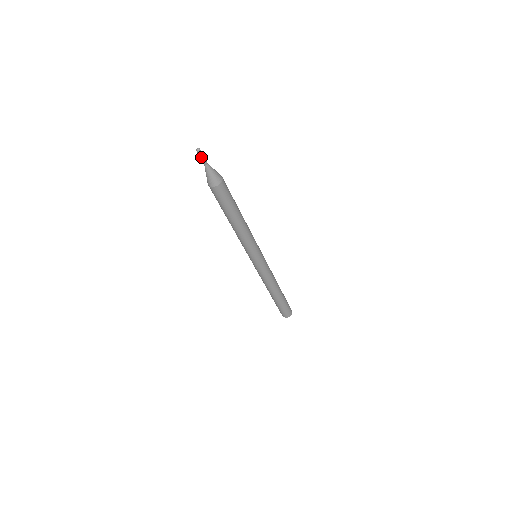
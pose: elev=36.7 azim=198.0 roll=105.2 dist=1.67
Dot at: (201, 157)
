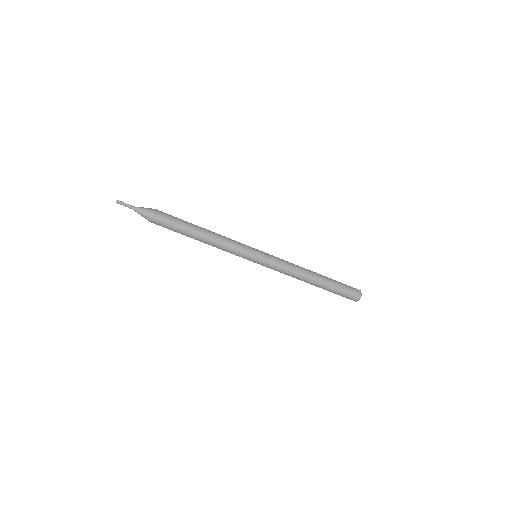
Dot at: (124, 205)
